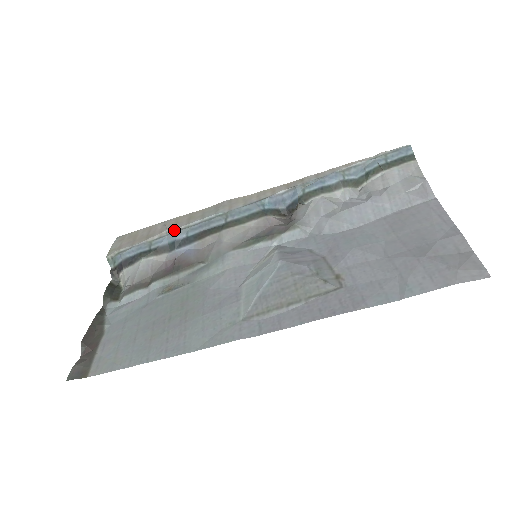
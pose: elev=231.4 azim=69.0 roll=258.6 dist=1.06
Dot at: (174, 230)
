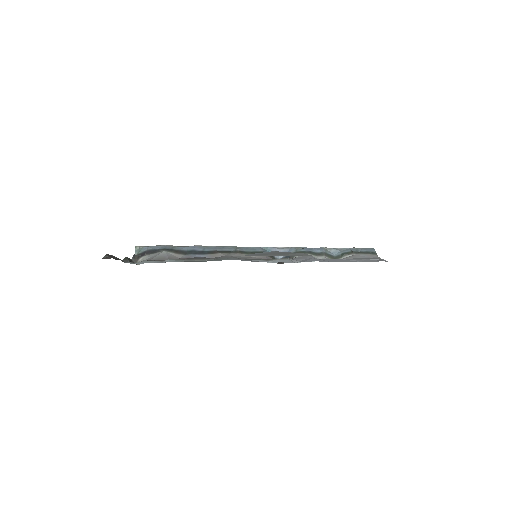
Dot at: (195, 245)
